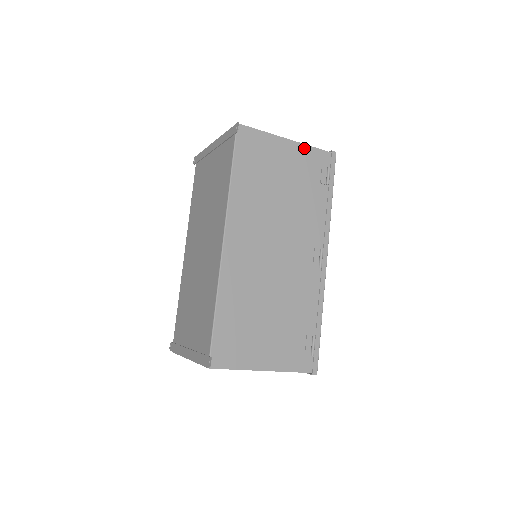
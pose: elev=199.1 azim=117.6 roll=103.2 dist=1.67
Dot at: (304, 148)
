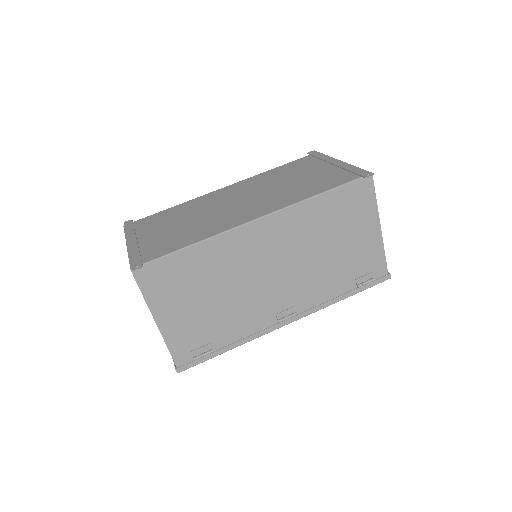
Dot at: (380, 247)
